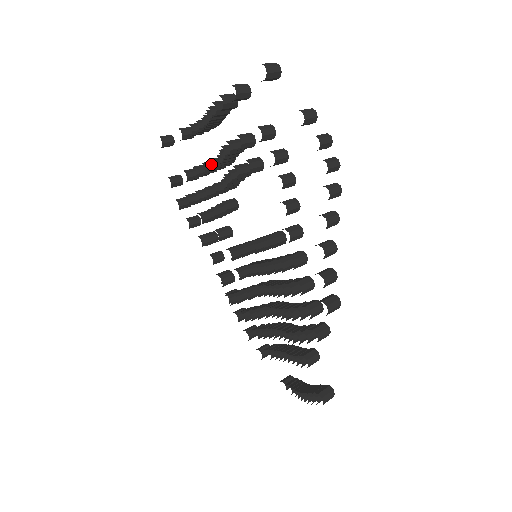
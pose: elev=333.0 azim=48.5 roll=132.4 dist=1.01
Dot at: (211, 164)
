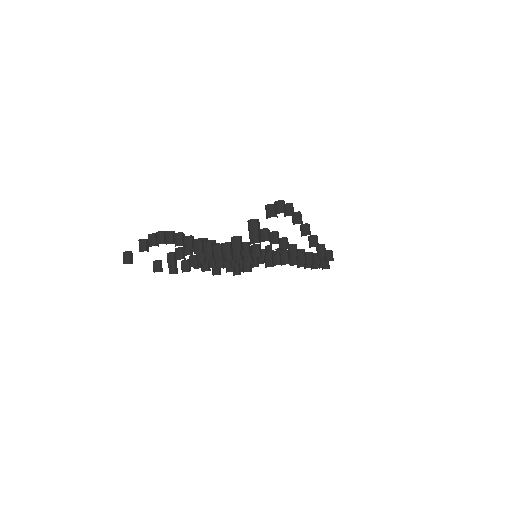
Dot at: occluded
